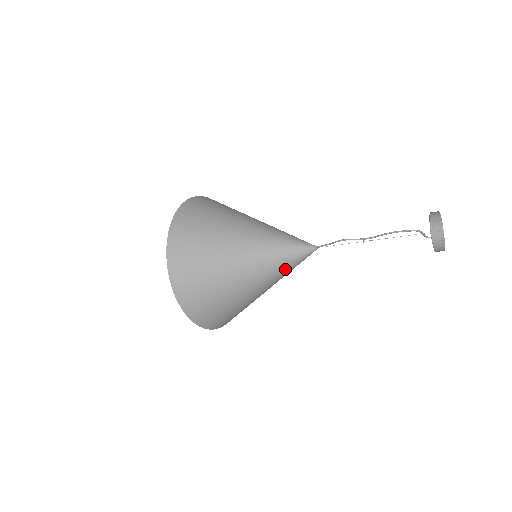
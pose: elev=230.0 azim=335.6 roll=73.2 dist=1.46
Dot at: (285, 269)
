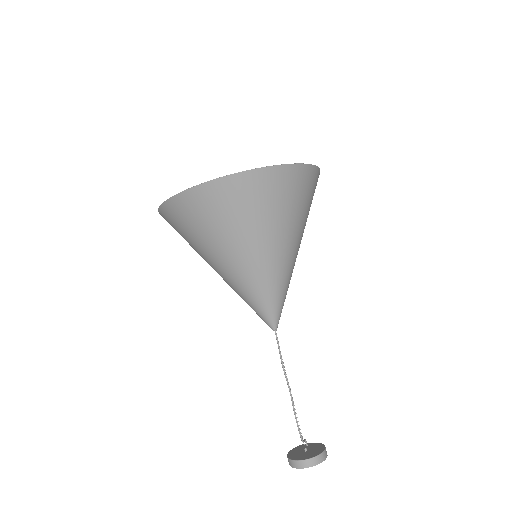
Dot at: (245, 301)
